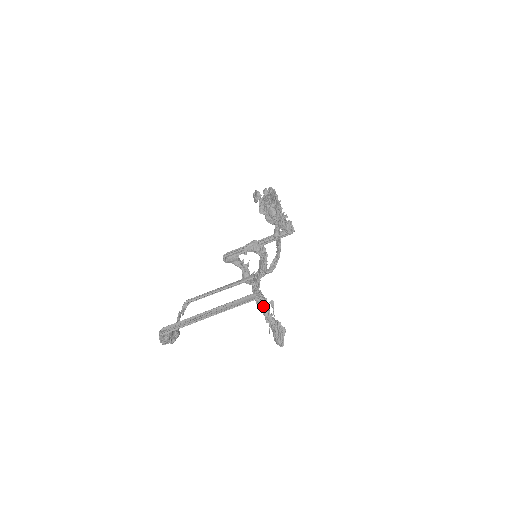
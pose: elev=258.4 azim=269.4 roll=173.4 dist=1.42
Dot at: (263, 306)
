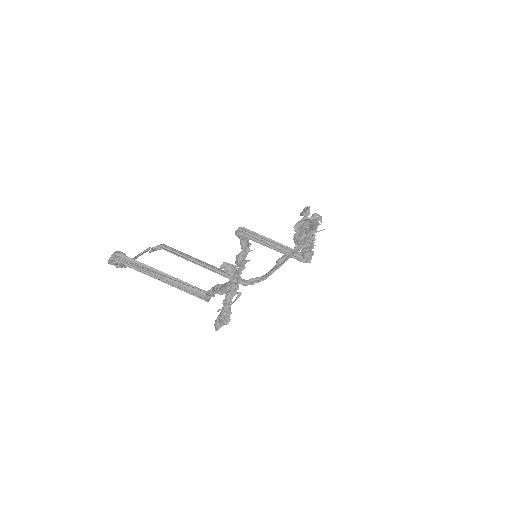
Dot at: (231, 290)
